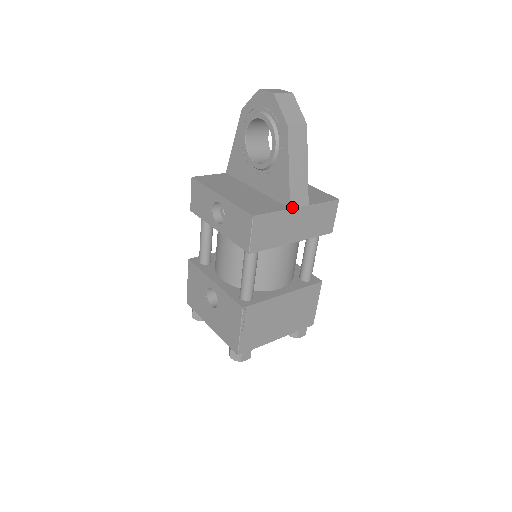
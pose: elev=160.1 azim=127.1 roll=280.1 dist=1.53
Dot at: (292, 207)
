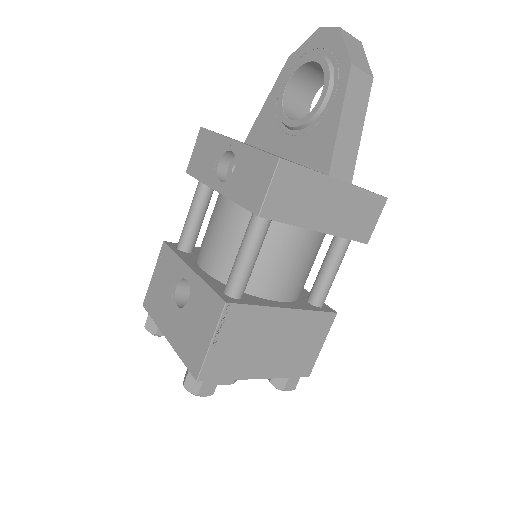
Dot at: (331, 175)
